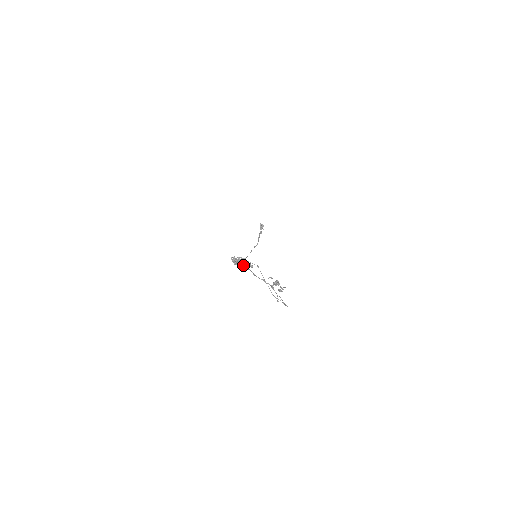
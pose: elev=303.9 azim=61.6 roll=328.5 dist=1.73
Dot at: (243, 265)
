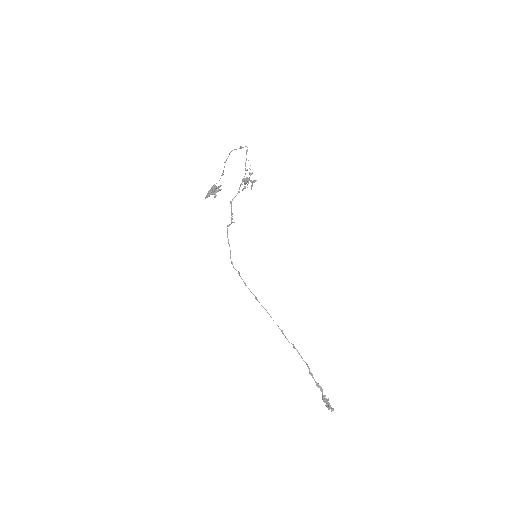
Dot at: (212, 187)
